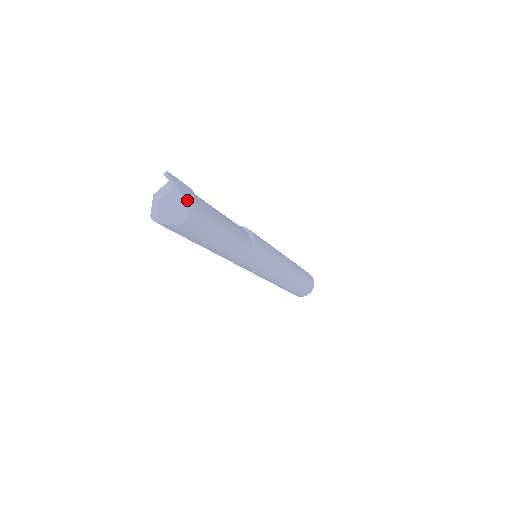
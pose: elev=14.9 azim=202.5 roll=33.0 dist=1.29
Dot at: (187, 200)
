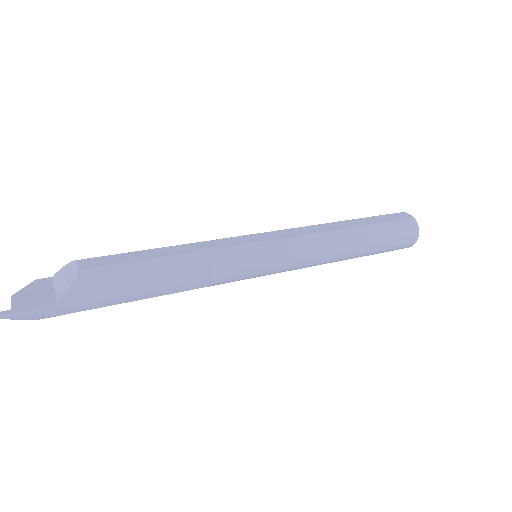
Dot at: (38, 319)
